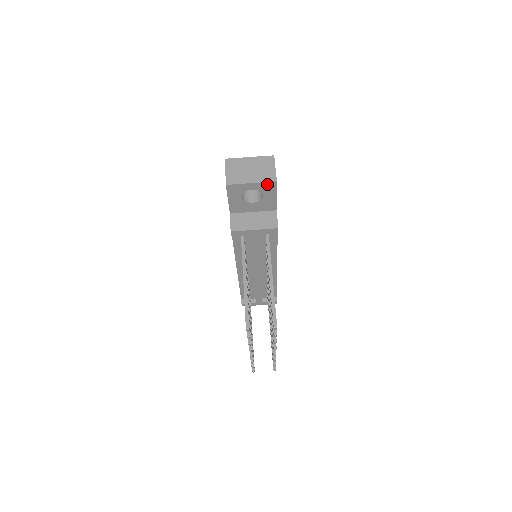
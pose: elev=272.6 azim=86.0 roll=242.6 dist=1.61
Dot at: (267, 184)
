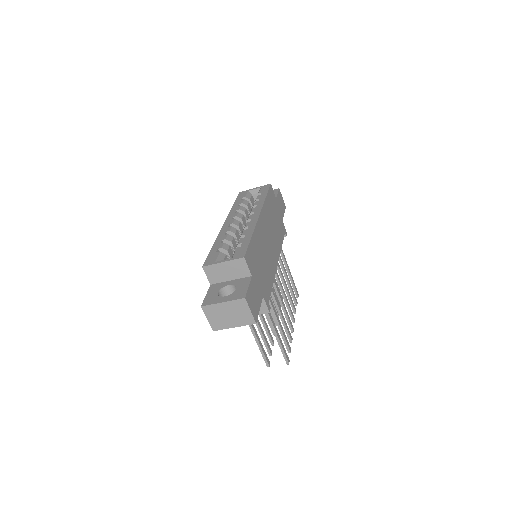
Dot at: (248, 323)
